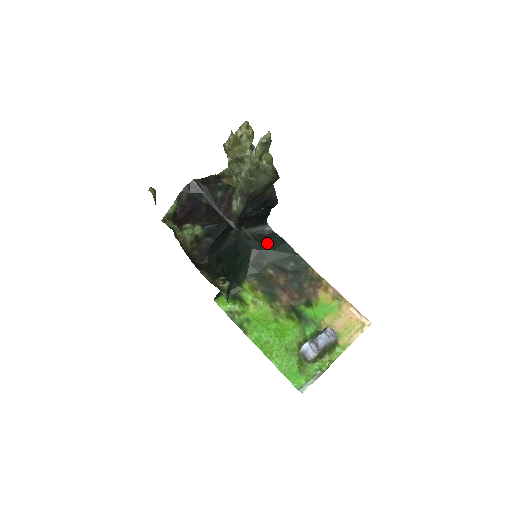
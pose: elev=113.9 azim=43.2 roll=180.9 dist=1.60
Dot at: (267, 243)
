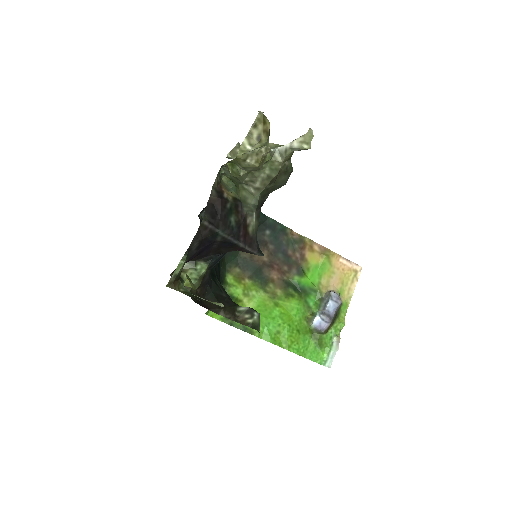
Dot at: occluded
